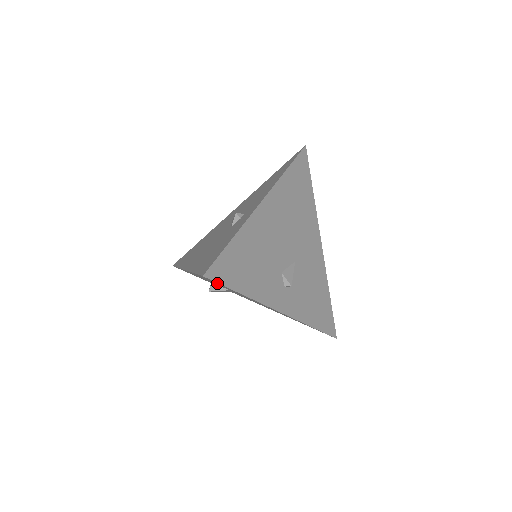
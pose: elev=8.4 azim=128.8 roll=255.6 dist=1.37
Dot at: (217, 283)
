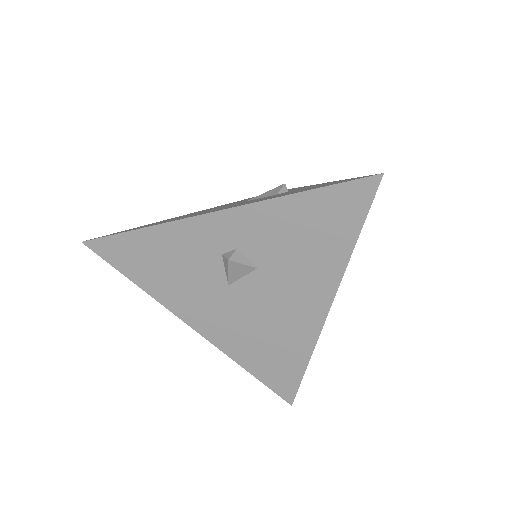
Dot at: (347, 209)
